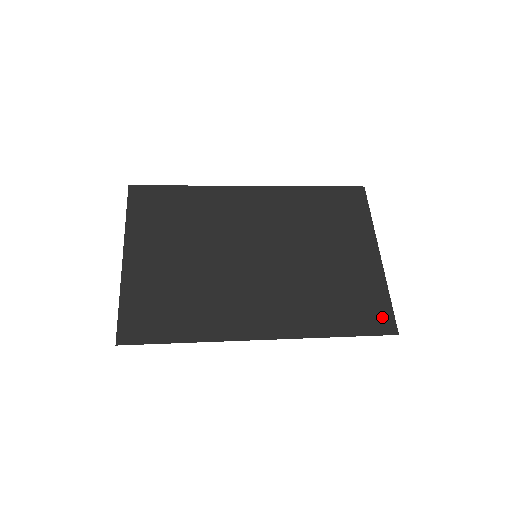
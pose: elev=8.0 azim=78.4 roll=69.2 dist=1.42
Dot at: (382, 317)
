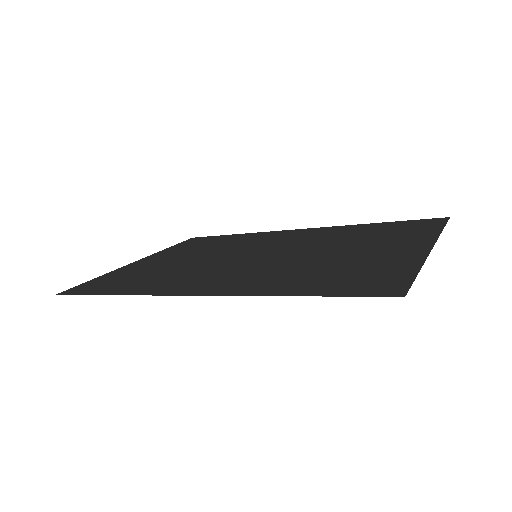
Dot at: (386, 284)
